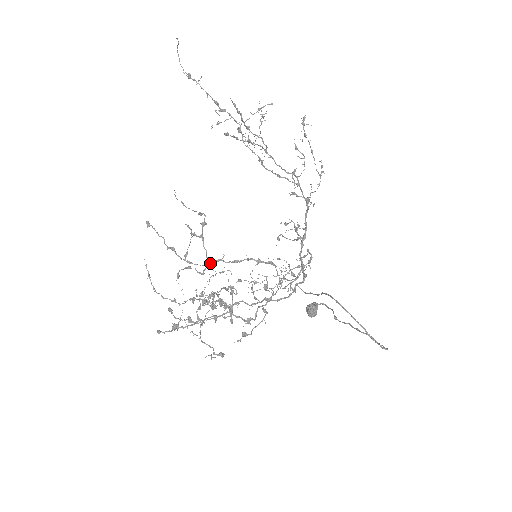
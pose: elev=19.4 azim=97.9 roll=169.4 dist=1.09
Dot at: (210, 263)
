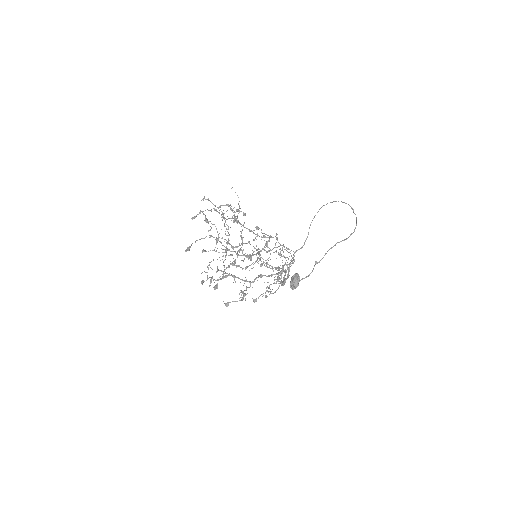
Dot at: occluded
